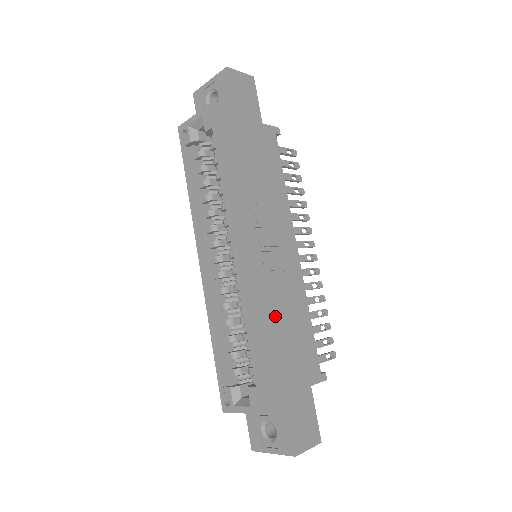
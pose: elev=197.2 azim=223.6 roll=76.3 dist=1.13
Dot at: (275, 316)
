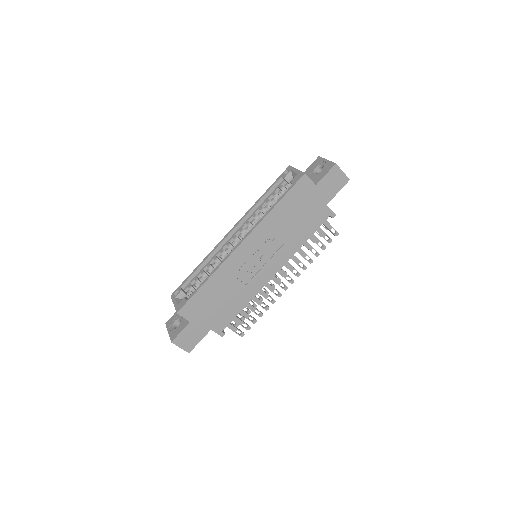
Dot at: (227, 286)
